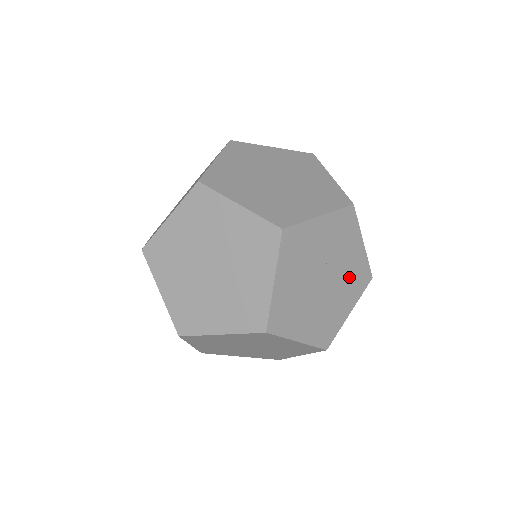
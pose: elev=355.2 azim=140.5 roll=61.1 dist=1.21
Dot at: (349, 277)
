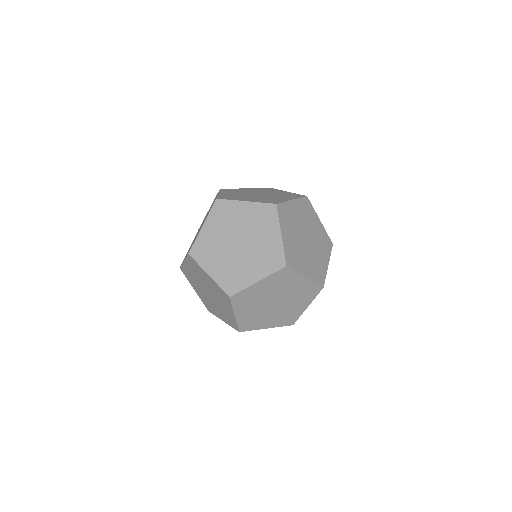
Dot at: (299, 294)
